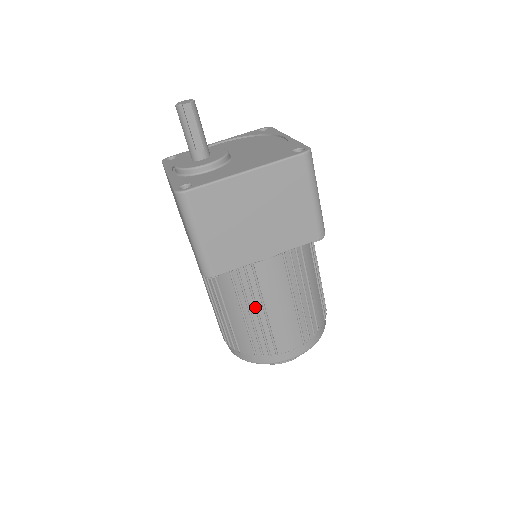
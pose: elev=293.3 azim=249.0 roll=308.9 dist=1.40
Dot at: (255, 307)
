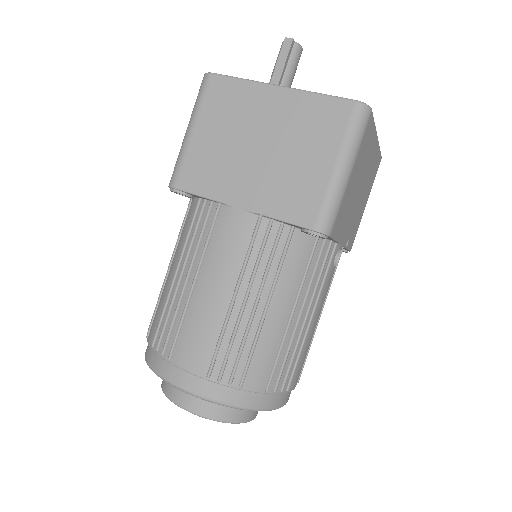
Dot at: (189, 268)
